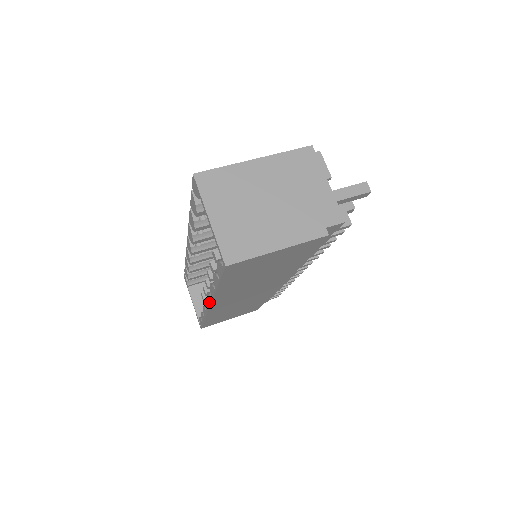
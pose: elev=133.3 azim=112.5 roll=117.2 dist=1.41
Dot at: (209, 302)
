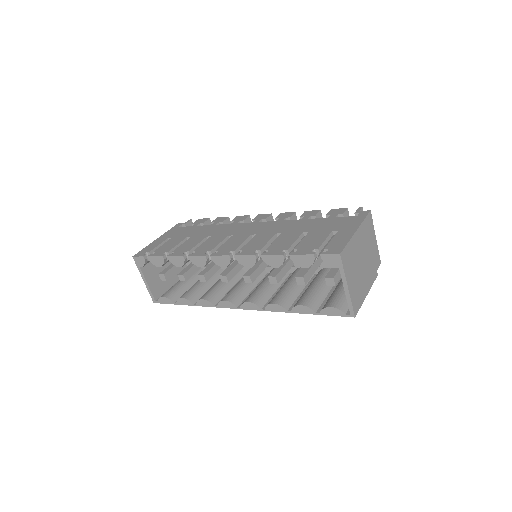
Dot at: (246, 308)
